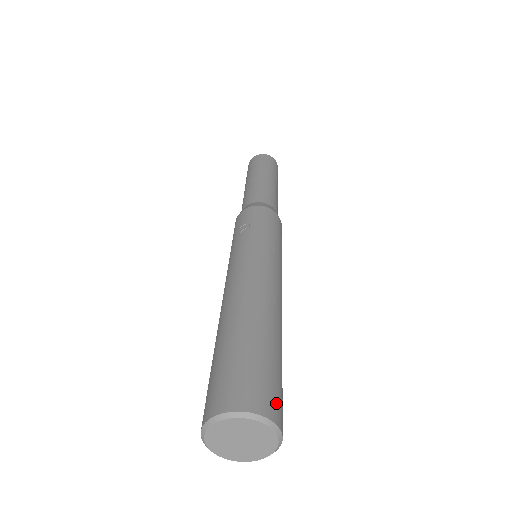
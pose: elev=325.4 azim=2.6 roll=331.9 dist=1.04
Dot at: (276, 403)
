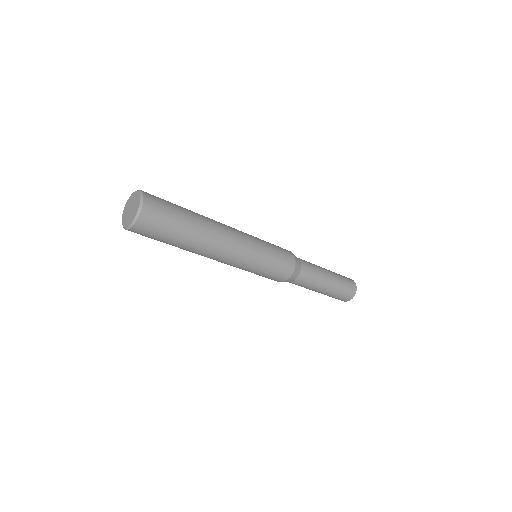
Dot at: (155, 202)
